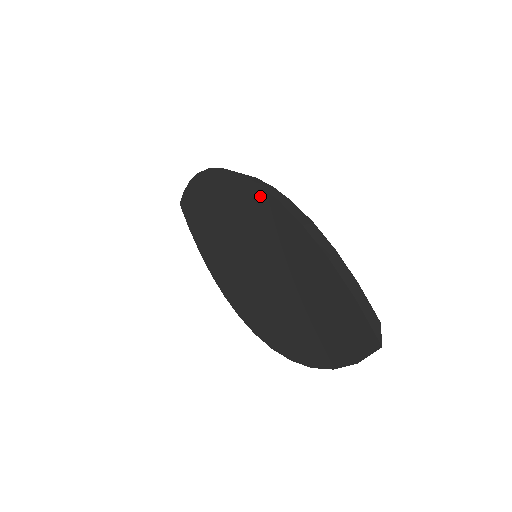
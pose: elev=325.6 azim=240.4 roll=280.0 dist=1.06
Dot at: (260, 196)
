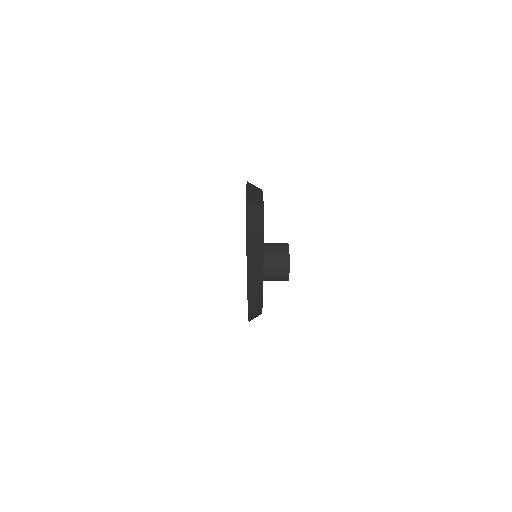
Dot at: occluded
